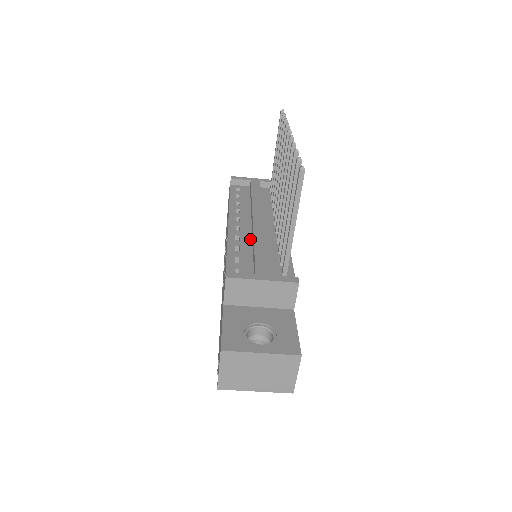
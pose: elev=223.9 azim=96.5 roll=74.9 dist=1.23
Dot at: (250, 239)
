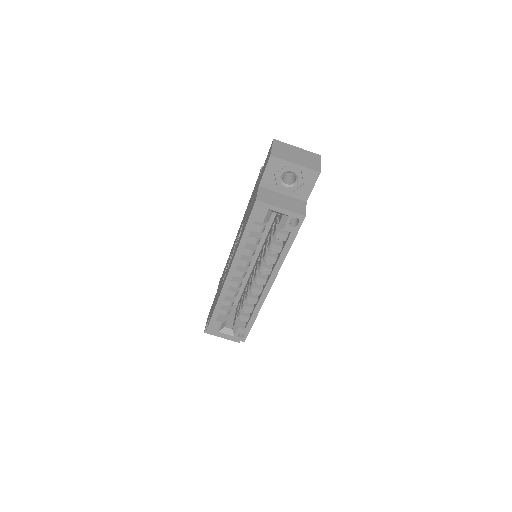
Dot at: occluded
